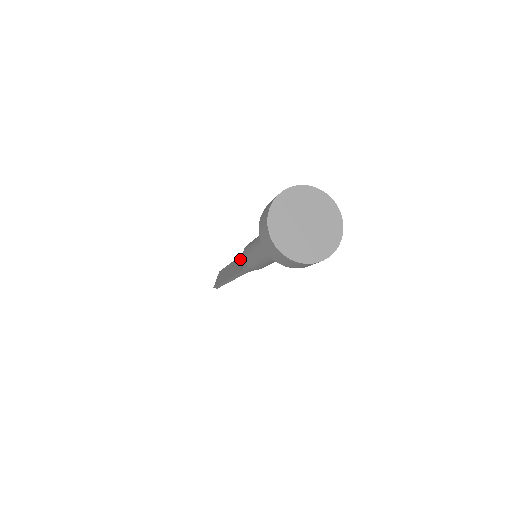
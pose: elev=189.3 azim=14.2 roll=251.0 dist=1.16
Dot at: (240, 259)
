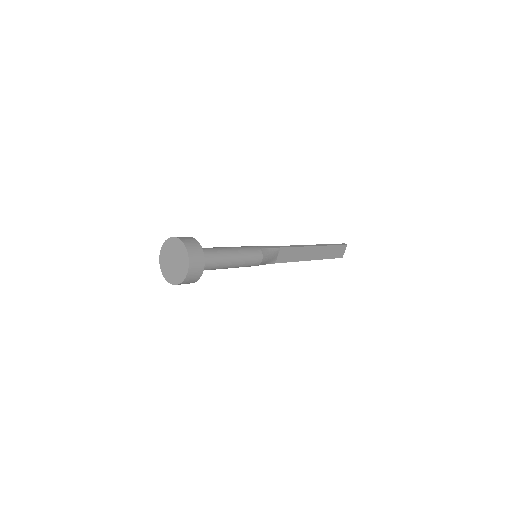
Dot at: occluded
